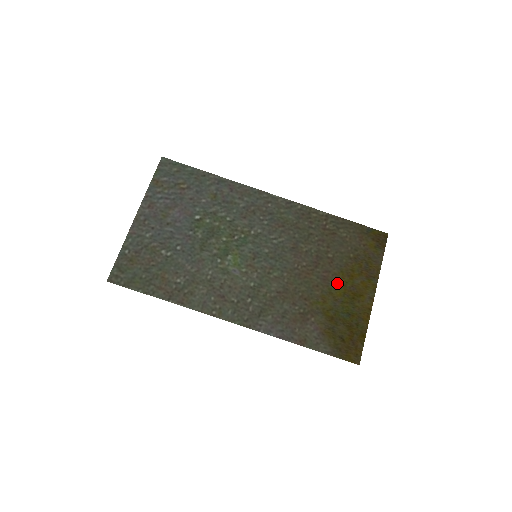
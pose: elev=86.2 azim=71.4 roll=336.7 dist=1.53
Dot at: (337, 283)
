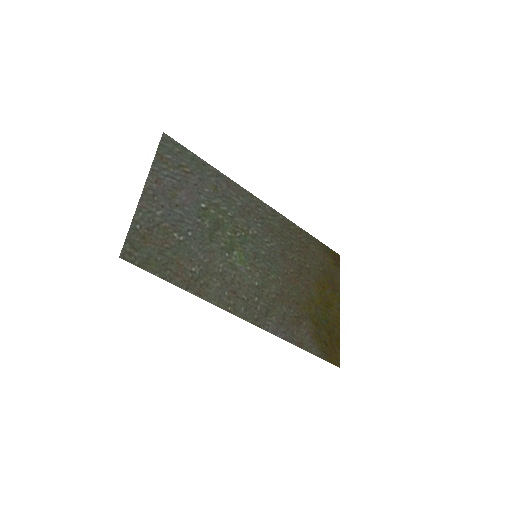
Dot at: (316, 292)
